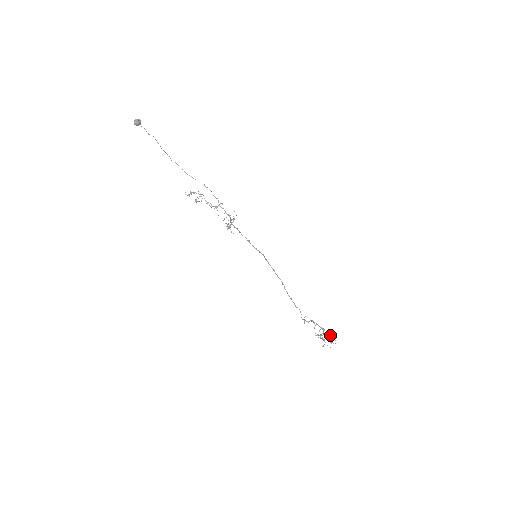
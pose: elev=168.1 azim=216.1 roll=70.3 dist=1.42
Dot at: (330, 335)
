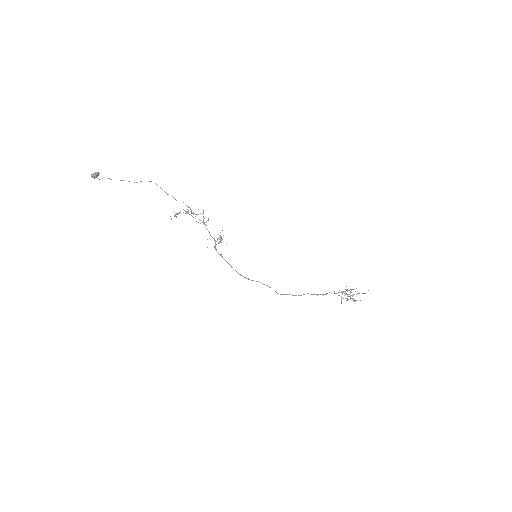
Dot at: occluded
